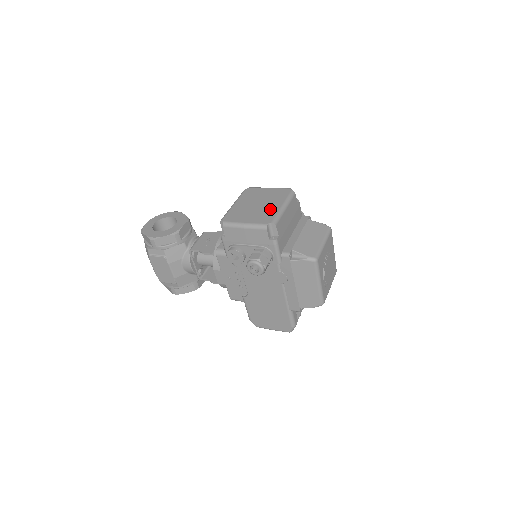
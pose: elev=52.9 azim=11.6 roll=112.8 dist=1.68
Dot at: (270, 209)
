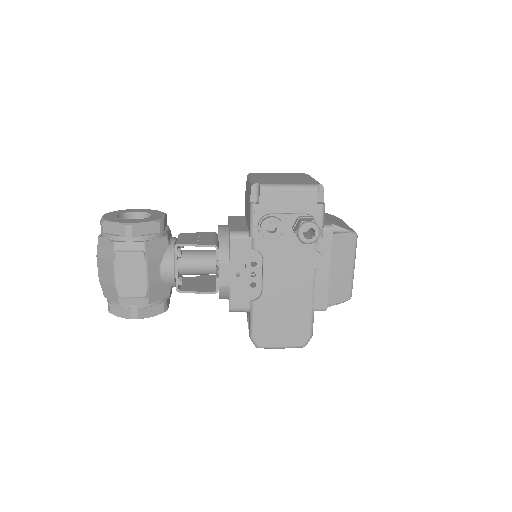
Dot at: (303, 179)
